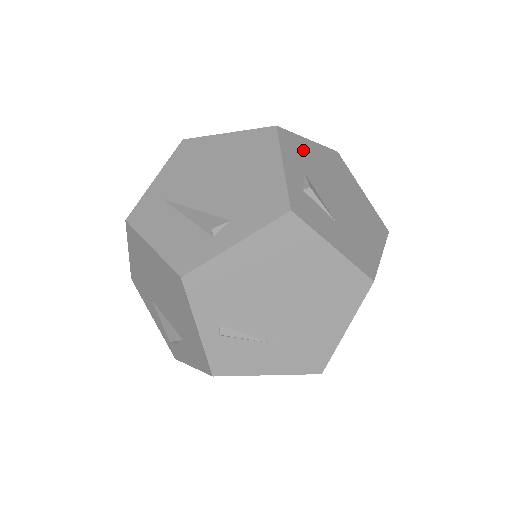
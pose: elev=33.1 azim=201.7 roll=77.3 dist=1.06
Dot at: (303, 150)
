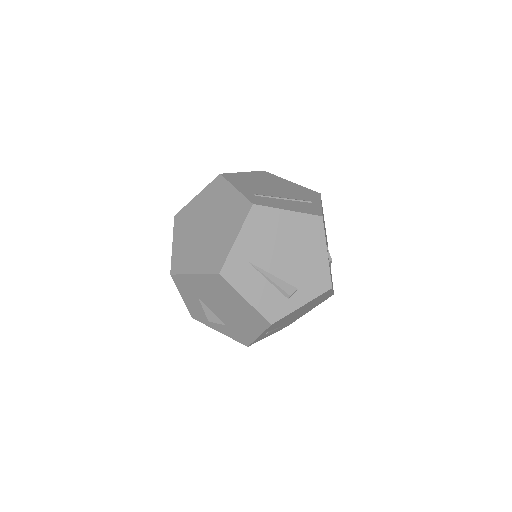
Dot at: occluded
